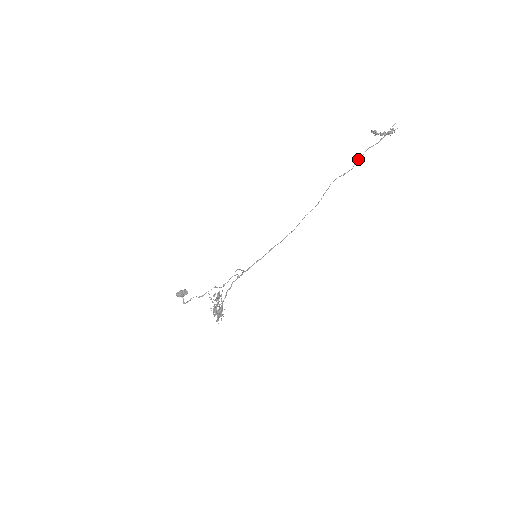
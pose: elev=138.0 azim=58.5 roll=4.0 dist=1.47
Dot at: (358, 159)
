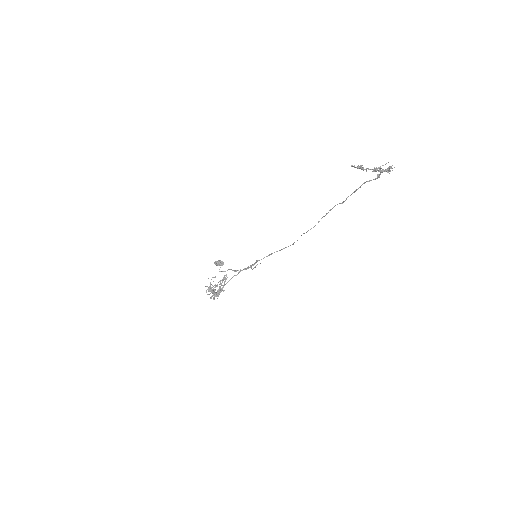
Dot at: (354, 191)
